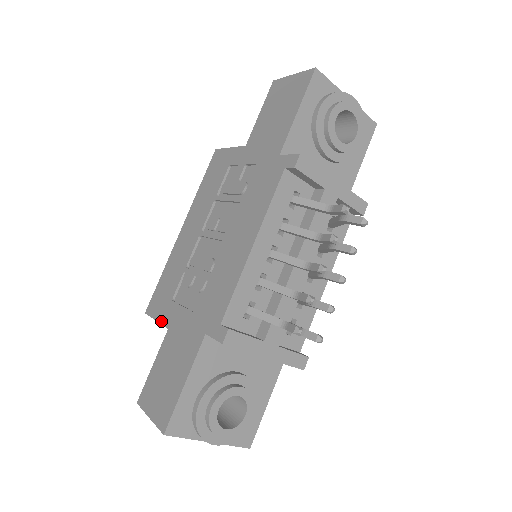
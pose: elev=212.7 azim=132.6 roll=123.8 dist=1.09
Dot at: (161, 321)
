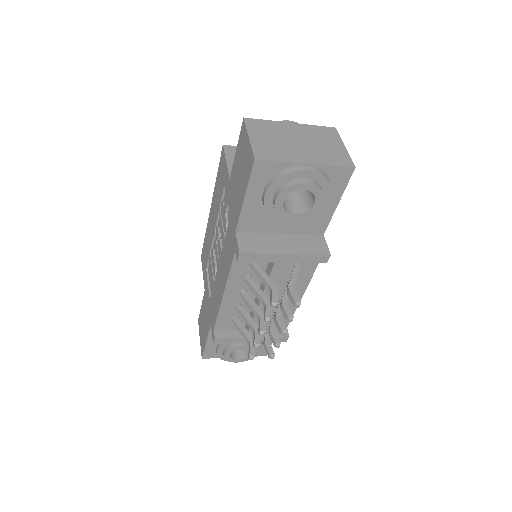
Dot at: (203, 278)
